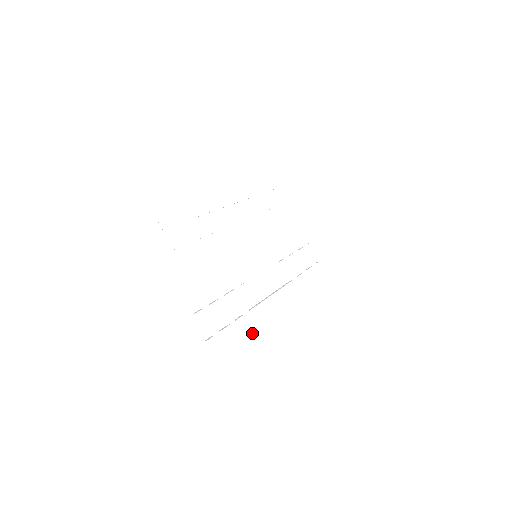
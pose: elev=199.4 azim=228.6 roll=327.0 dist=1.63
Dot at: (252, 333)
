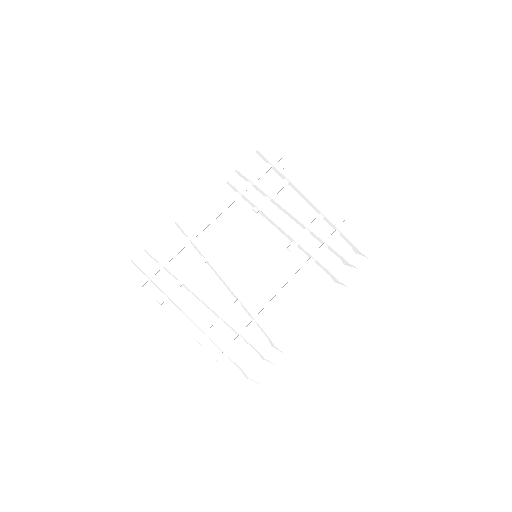
Dot at: (267, 333)
